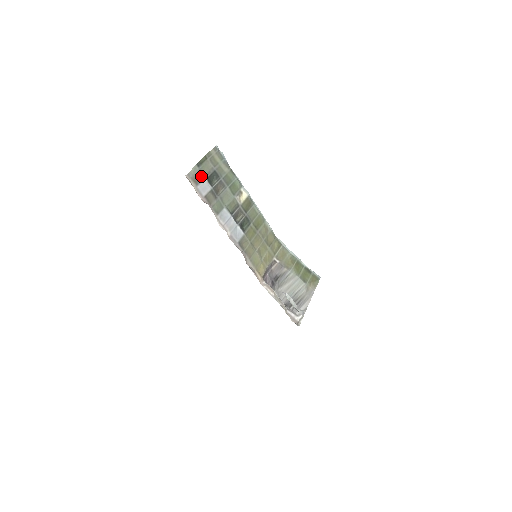
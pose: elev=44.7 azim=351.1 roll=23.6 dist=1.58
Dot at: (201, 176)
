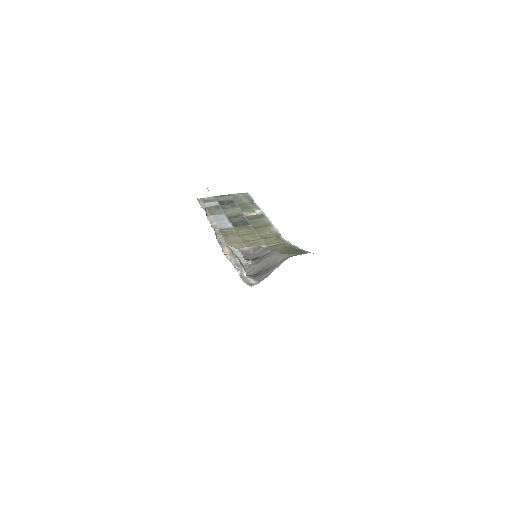
Dot at: (214, 200)
